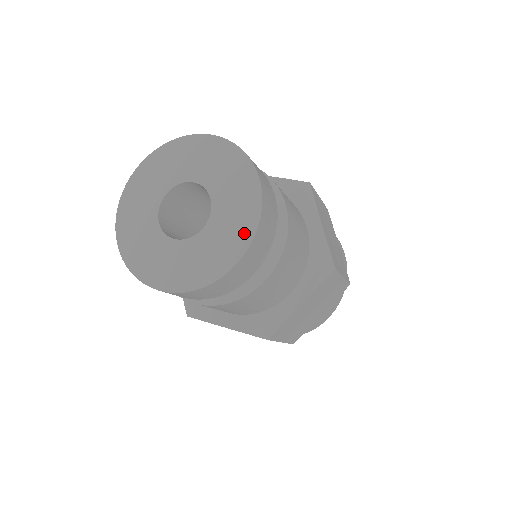
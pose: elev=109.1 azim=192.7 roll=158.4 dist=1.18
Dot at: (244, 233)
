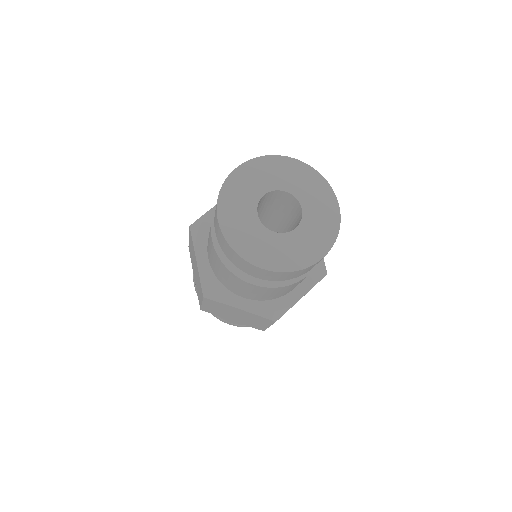
Dot at: (328, 237)
